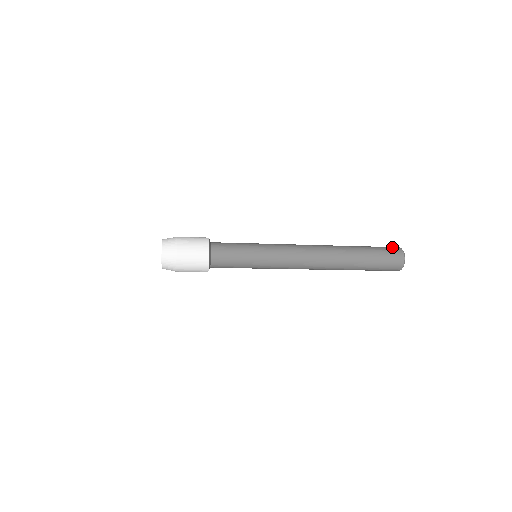
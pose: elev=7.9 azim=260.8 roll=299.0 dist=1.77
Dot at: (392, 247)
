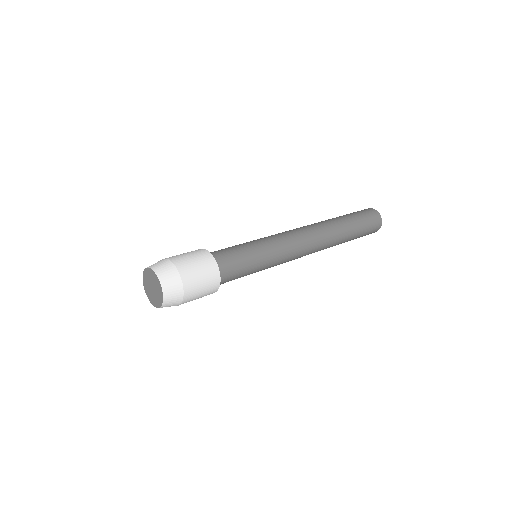
Dot at: (374, 215)
